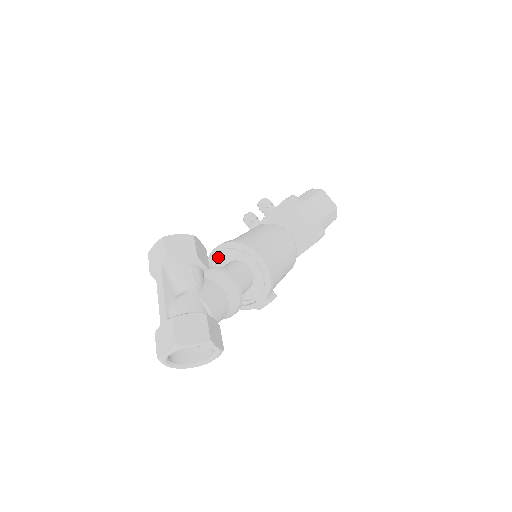
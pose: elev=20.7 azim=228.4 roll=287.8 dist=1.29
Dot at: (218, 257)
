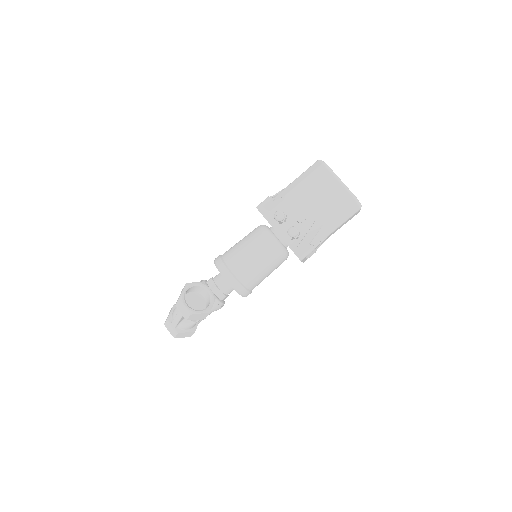
Dot at: occluded
